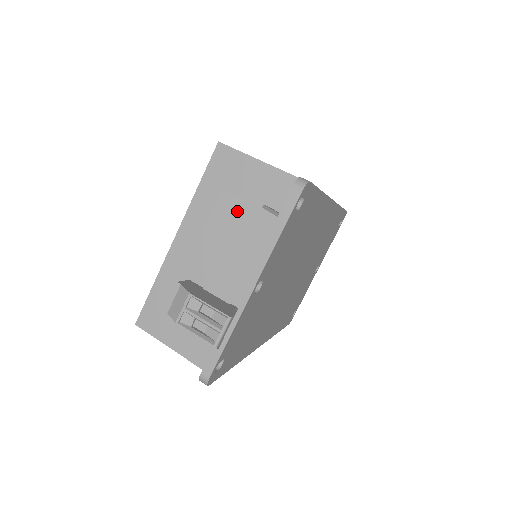
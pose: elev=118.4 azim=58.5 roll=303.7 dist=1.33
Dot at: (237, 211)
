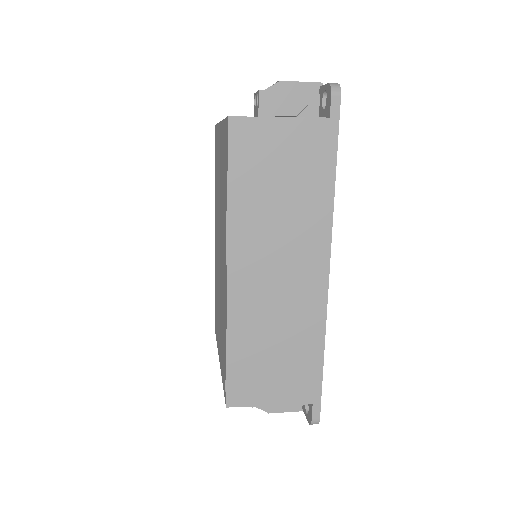
Dot at: occluded
